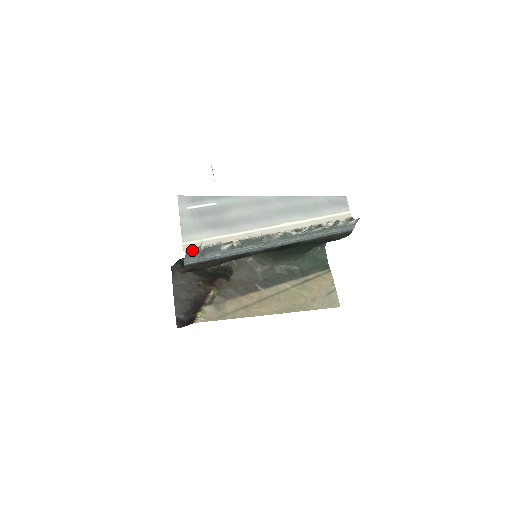
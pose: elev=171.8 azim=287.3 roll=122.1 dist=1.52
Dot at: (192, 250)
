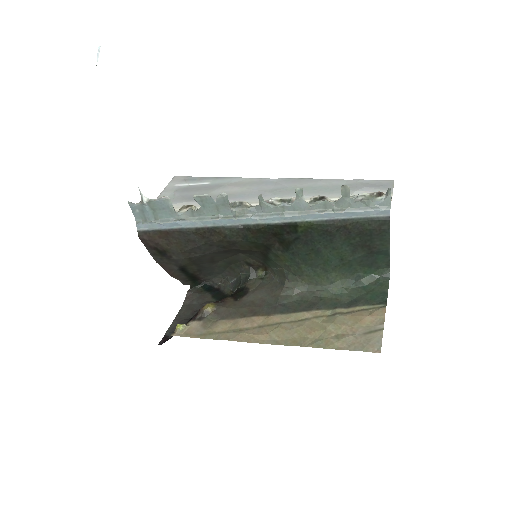
Dot at: occluded
